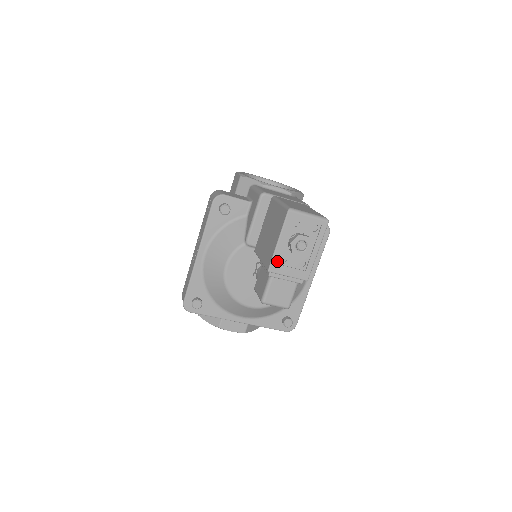
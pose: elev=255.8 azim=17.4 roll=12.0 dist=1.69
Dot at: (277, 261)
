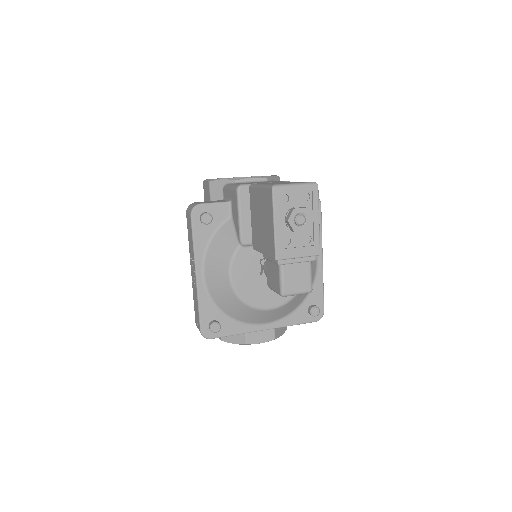
Dot at: (281, 246)
